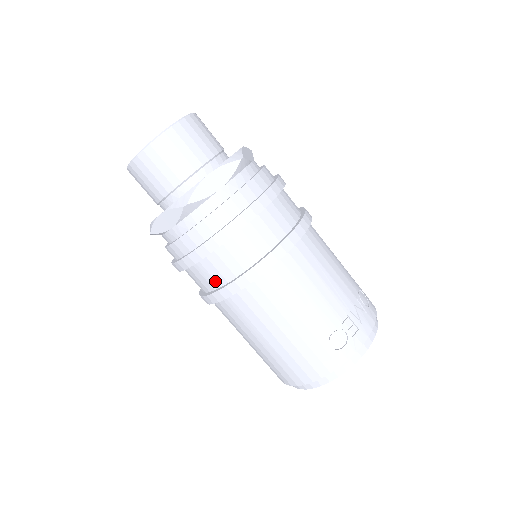
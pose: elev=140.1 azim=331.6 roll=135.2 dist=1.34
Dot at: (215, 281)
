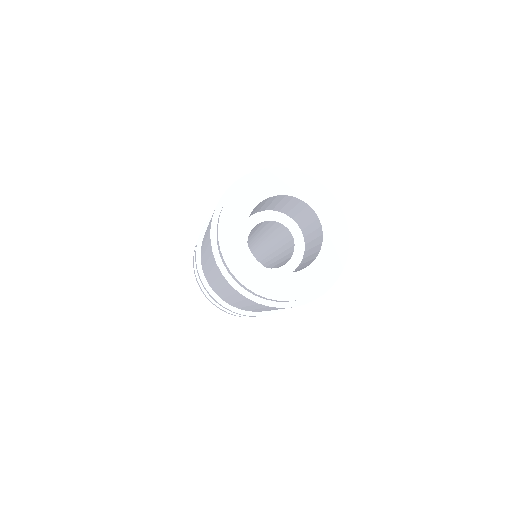
Dot at: occluded
